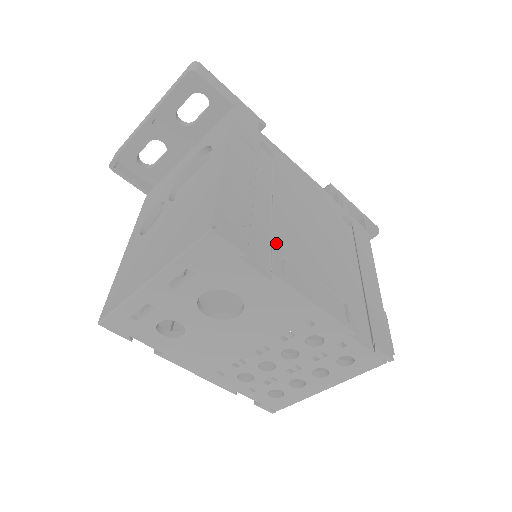
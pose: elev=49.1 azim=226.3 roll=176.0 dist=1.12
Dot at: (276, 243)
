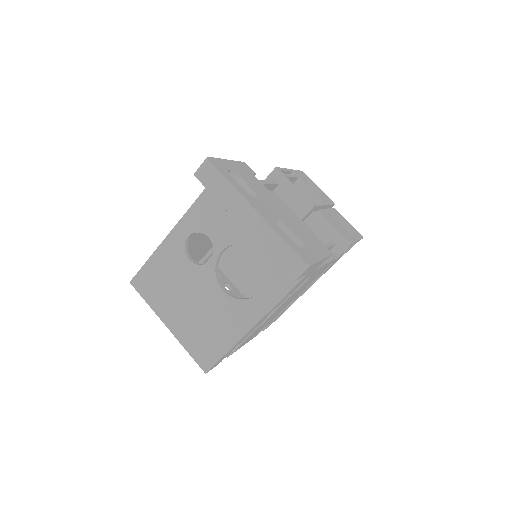
Dot at: occluded
